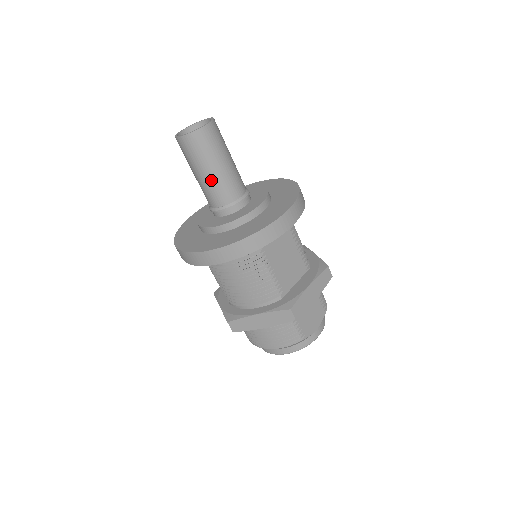
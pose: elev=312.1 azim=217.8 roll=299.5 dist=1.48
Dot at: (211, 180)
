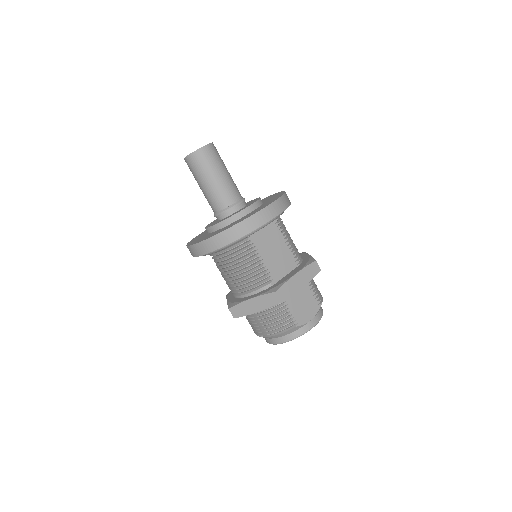
Dot at: (211, 189)
